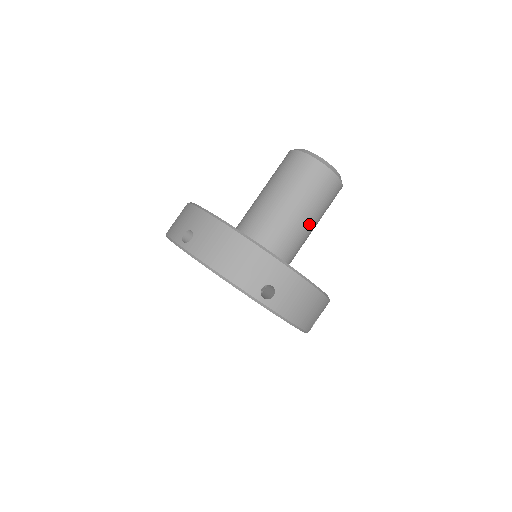
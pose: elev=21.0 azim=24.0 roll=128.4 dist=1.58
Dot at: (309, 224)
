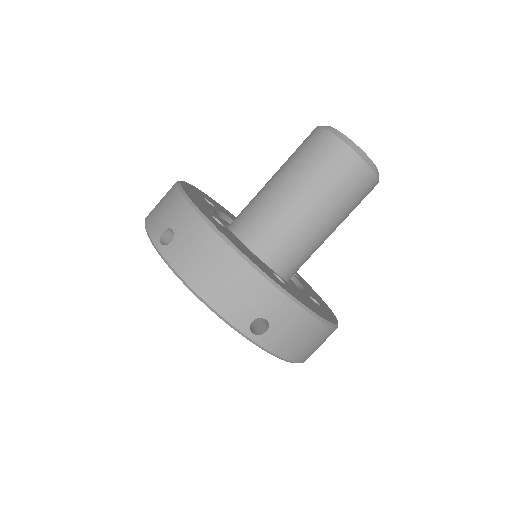
Dot at: occluded
